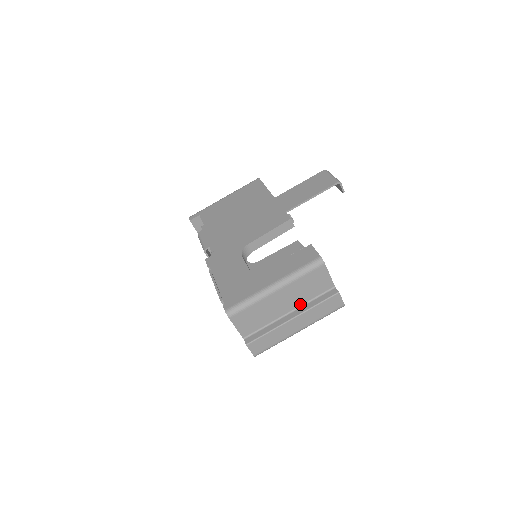
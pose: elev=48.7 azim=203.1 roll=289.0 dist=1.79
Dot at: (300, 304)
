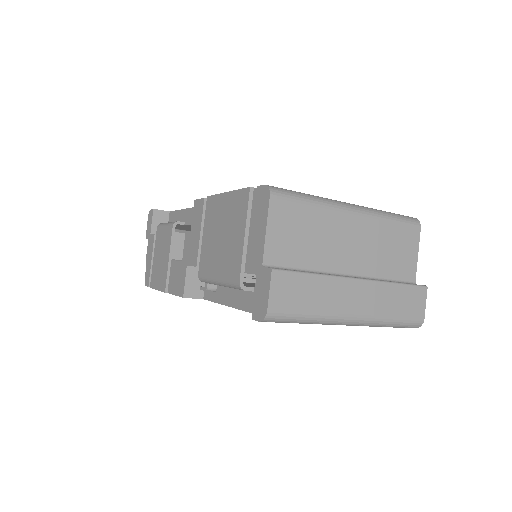
Dot at: (366, 273)
